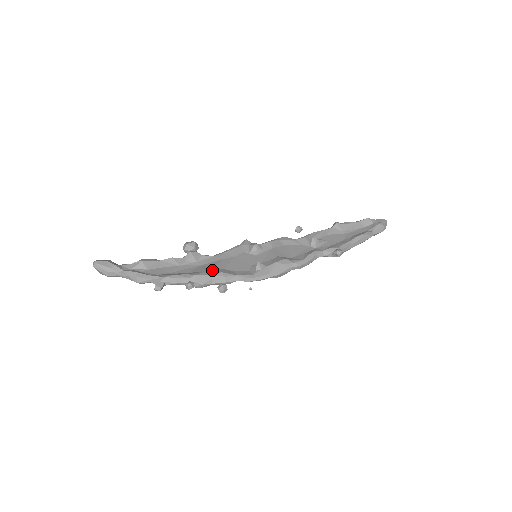
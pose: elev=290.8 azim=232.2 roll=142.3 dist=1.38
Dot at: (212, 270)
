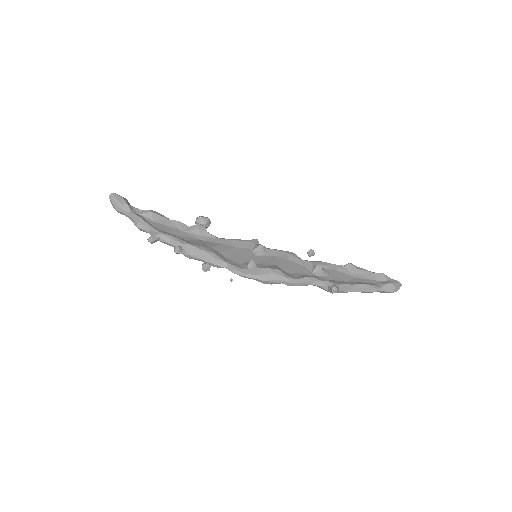
Dot at: (207, 247)
